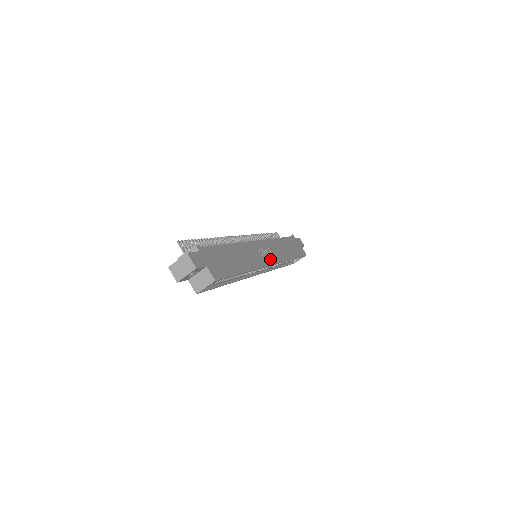
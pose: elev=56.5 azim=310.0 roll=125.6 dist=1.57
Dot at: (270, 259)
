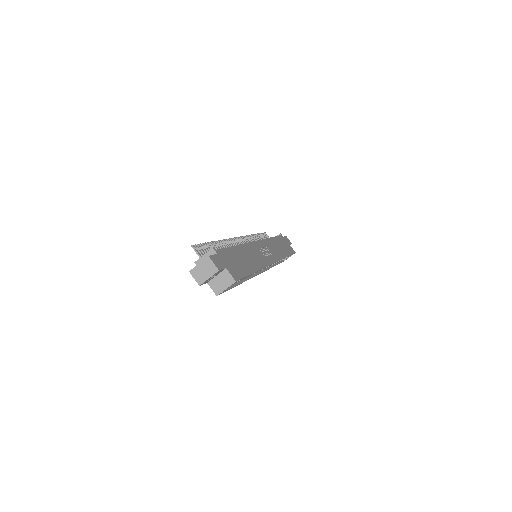
Dot at: (270, 258)
